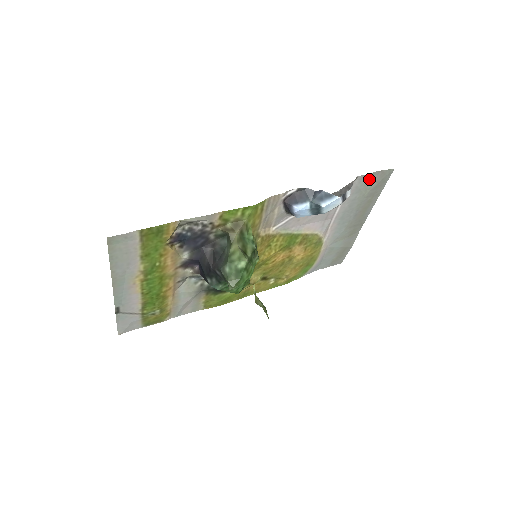
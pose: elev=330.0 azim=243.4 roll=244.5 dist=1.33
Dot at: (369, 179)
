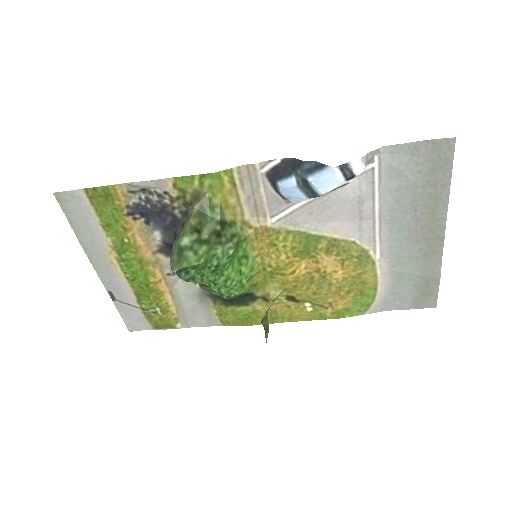
Dot at: (412, 155)
